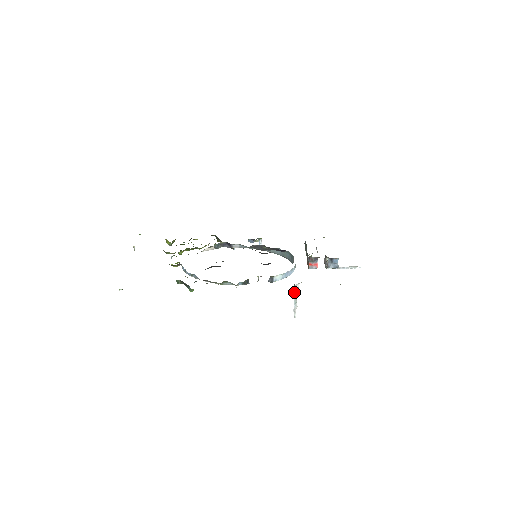
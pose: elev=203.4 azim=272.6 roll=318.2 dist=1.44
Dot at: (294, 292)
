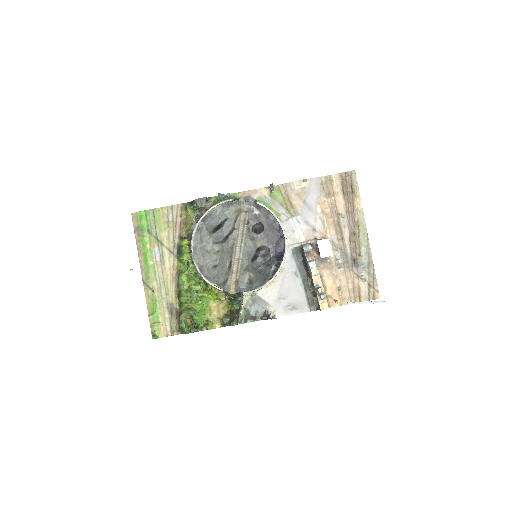
Dot at: (271, 189)
